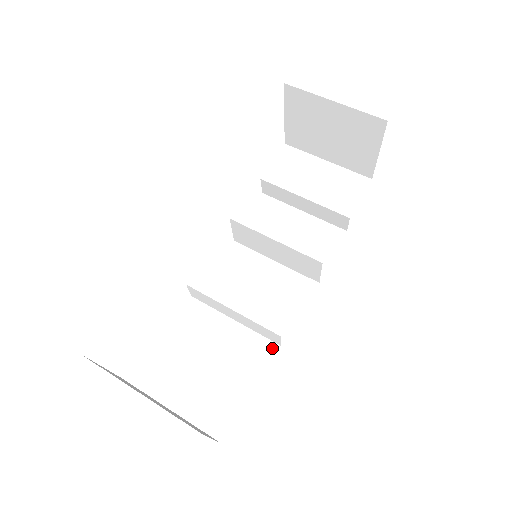
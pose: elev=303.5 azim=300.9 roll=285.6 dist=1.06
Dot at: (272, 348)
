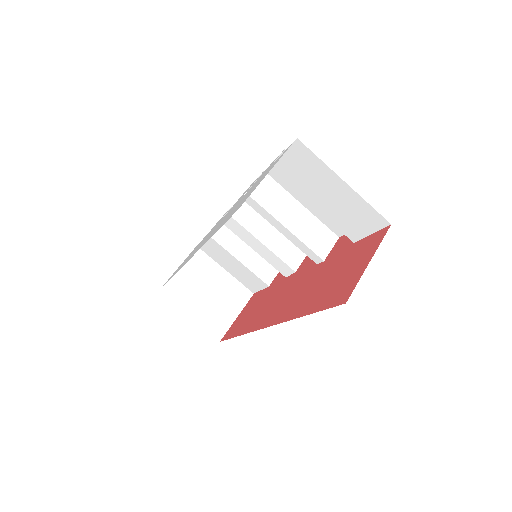
Dot at: occluded
